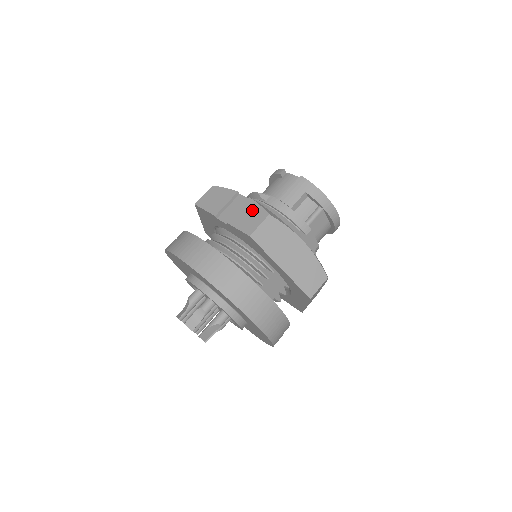
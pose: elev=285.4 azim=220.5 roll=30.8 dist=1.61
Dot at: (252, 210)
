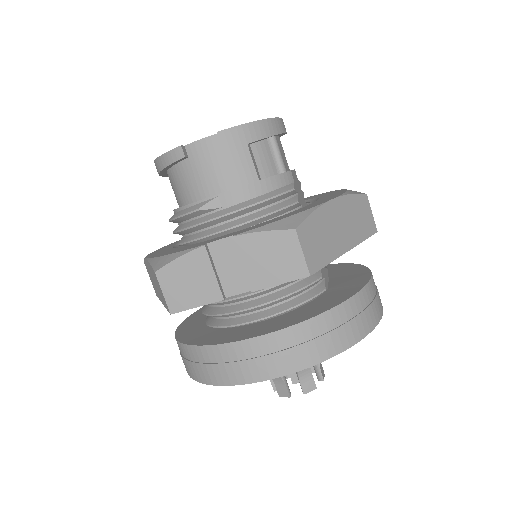
Dot at: (264, 247)
